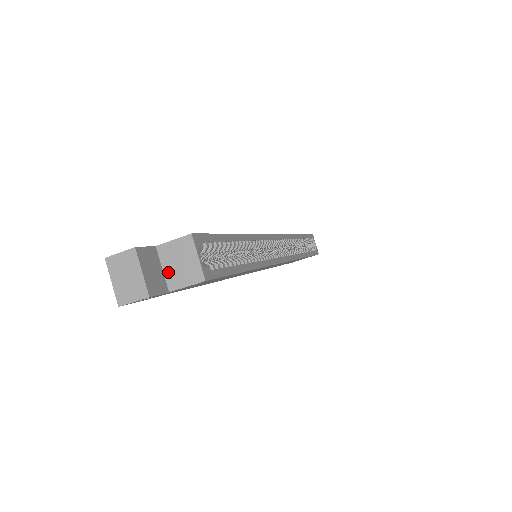
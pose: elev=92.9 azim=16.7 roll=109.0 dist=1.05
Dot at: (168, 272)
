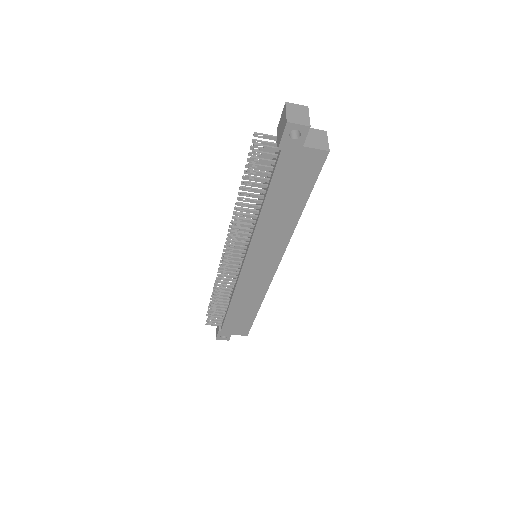
Dot at: (306, 138)
